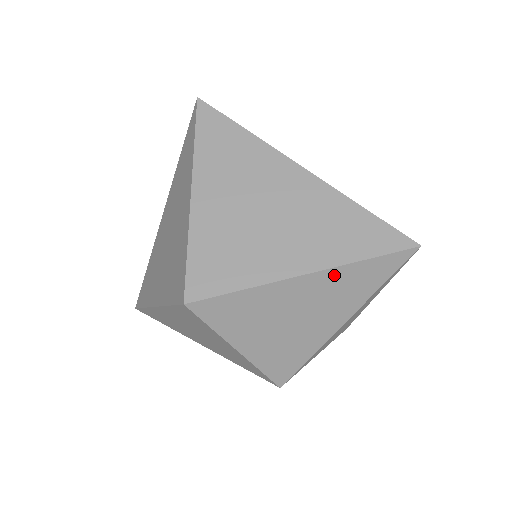
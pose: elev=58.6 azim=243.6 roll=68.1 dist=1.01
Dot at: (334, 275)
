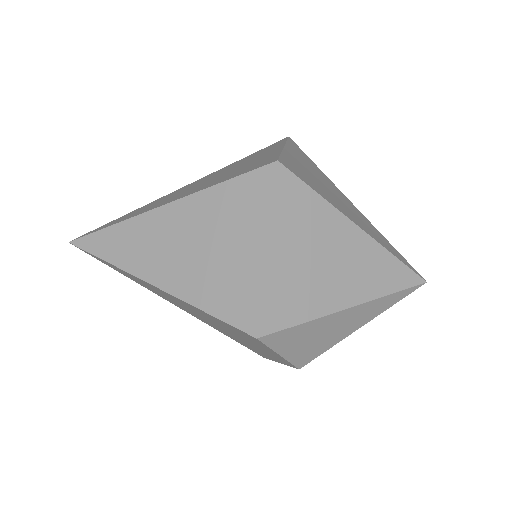
Dot at: (373, 249)
